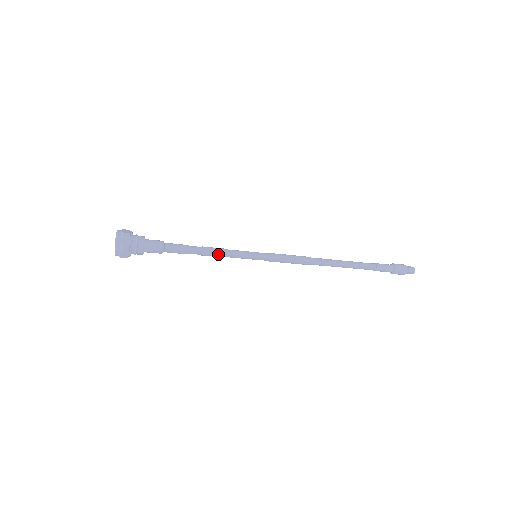
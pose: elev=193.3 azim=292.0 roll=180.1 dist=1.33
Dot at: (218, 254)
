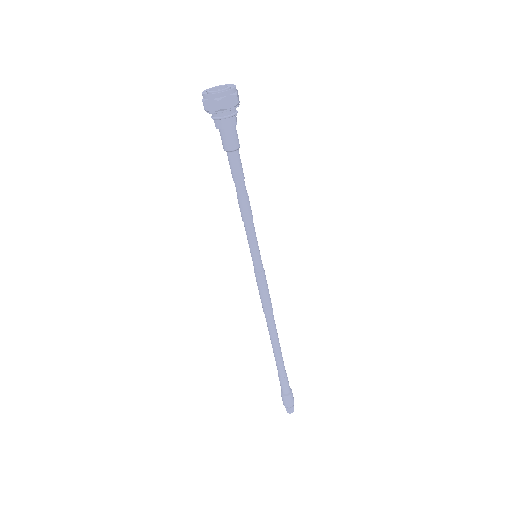
Dot at: (250, 213)
